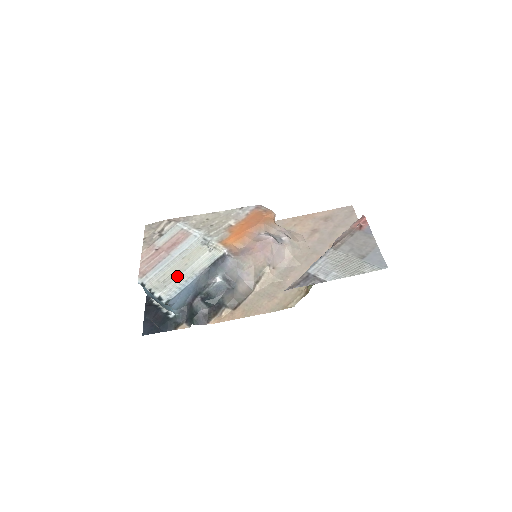
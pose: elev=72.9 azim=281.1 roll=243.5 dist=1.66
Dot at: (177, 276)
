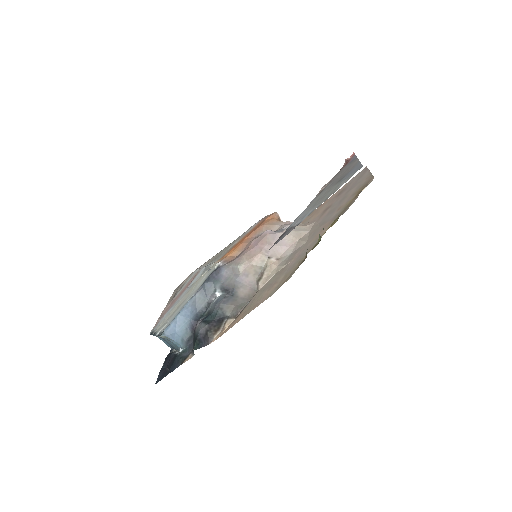
Dot at: (178, 308)
